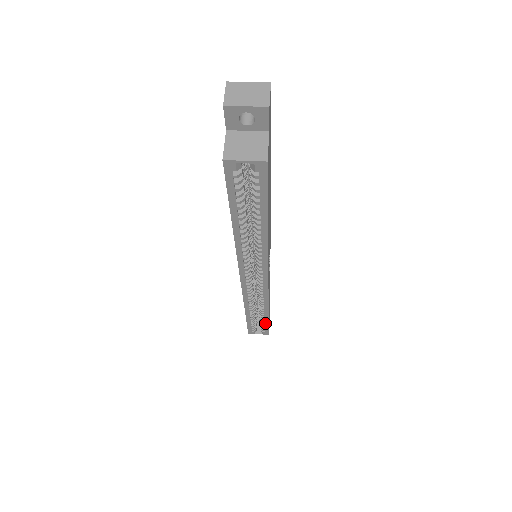
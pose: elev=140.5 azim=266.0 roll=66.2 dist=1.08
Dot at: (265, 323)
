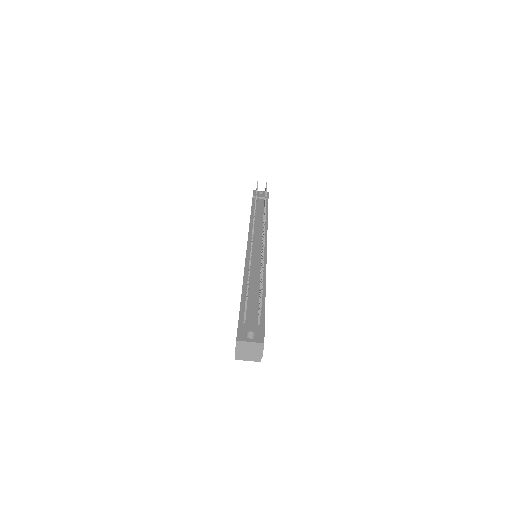
Dot at: occluded
